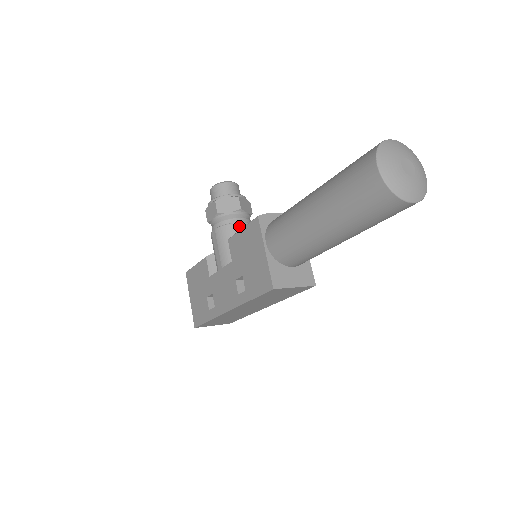
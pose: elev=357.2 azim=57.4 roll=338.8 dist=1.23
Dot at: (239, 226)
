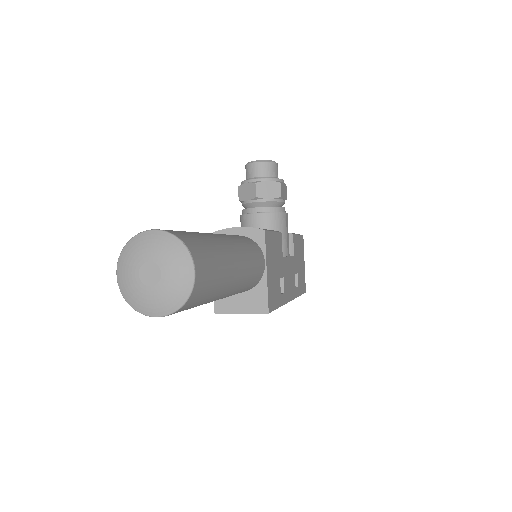
Dot at: (252, 218)
